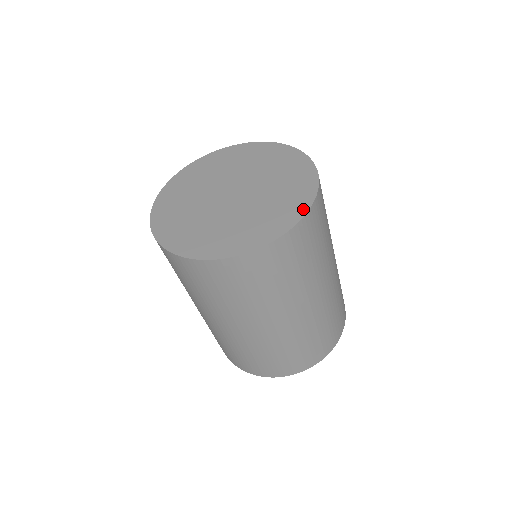
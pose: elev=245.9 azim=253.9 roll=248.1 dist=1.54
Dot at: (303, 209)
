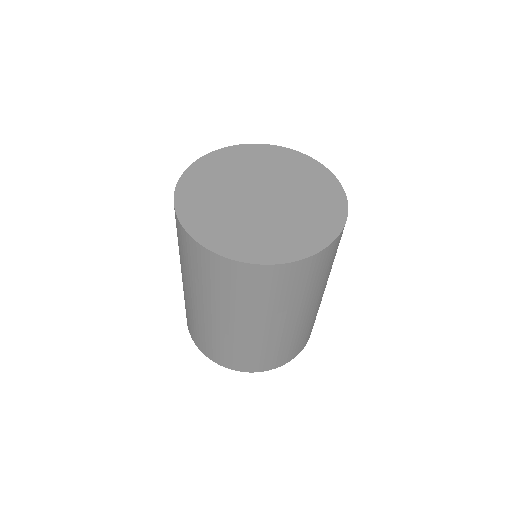
Dot at: (306, 252)
